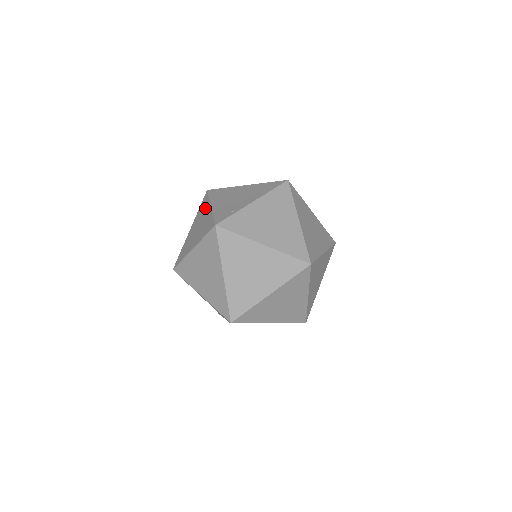
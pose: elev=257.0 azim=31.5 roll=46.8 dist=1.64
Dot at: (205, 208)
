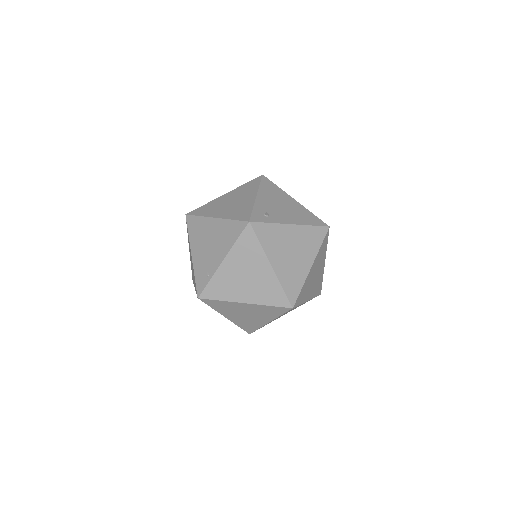
Dot at: occluded
